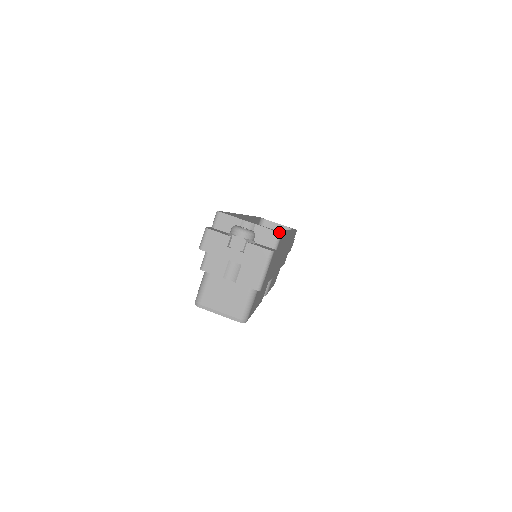
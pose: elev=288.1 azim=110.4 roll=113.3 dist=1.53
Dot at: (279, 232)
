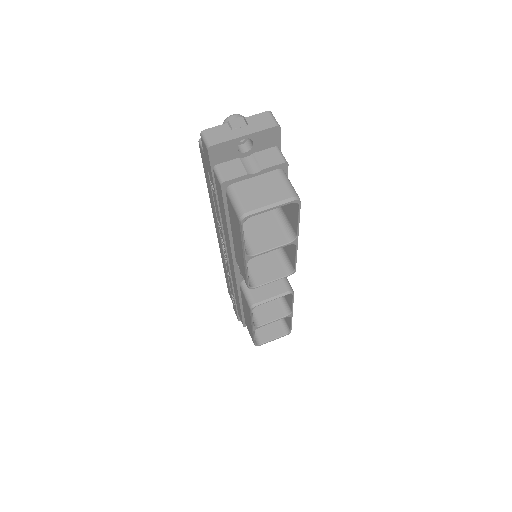
Dot at: occluded
